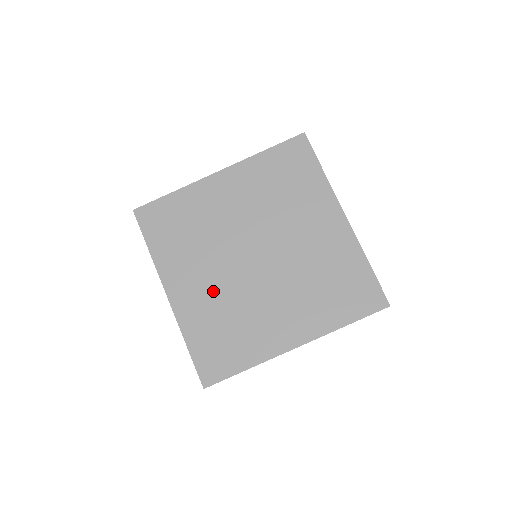
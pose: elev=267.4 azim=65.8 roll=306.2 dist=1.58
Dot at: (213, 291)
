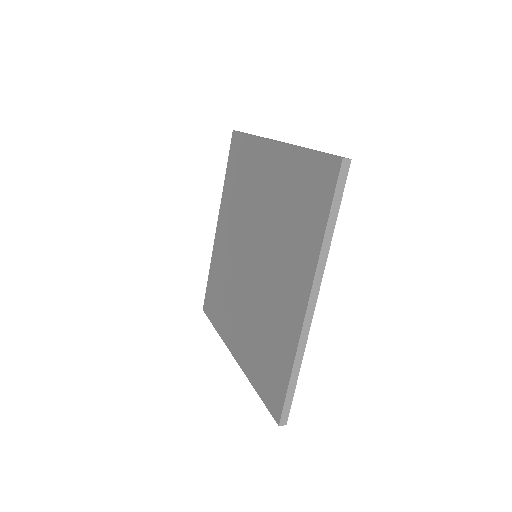
Dot at: (247, 319)
